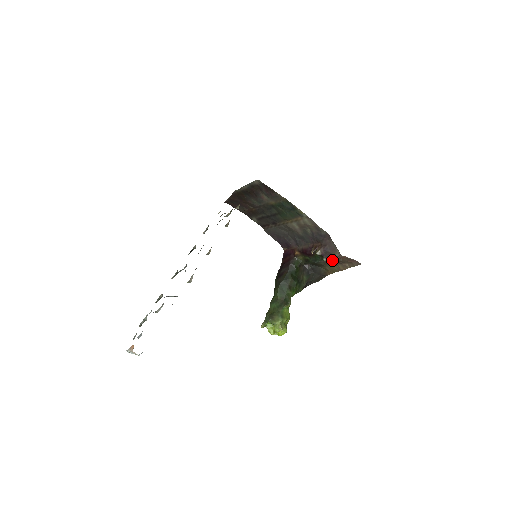
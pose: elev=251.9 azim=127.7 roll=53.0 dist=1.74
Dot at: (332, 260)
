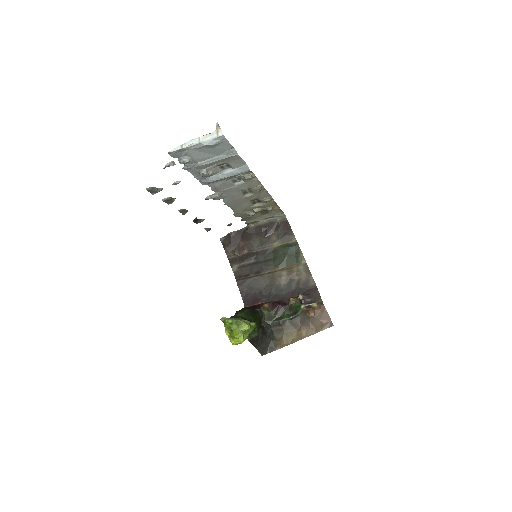
Dot at: (301, 320)
